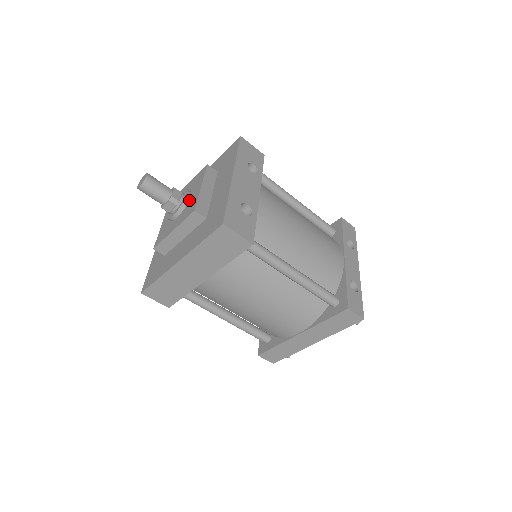
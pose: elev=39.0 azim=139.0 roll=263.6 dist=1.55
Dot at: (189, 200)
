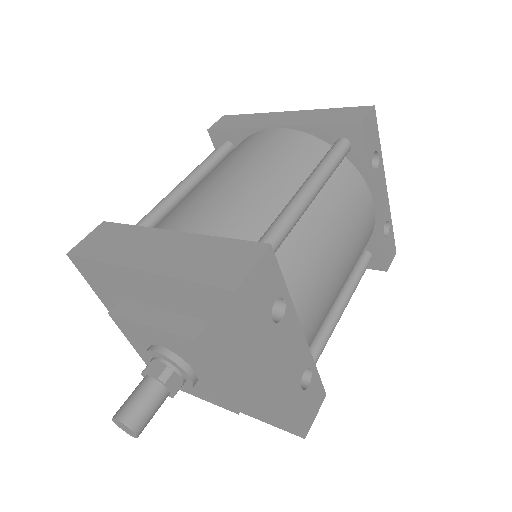
Dot at: (198, 379)
